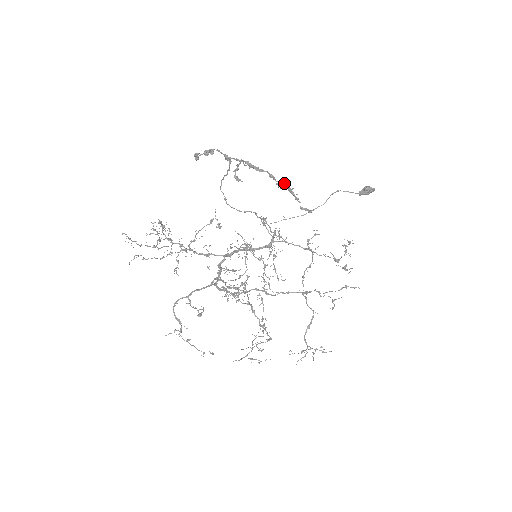
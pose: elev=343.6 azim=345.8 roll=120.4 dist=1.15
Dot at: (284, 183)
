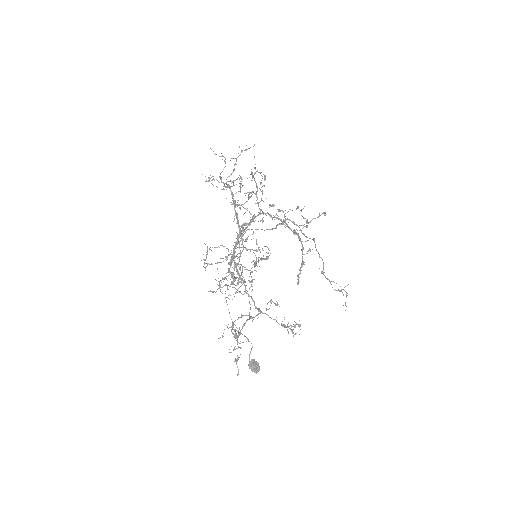
Dot at: (302, 258)
